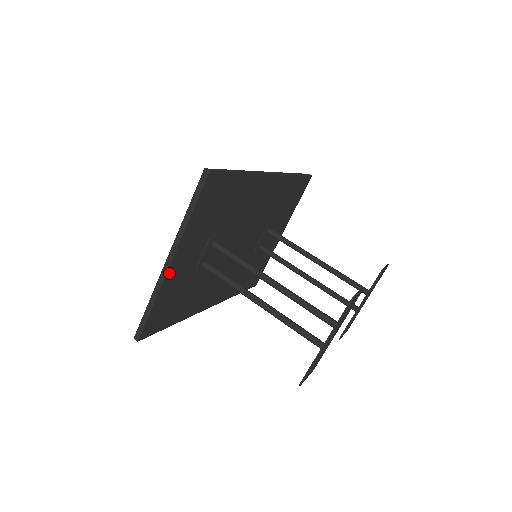
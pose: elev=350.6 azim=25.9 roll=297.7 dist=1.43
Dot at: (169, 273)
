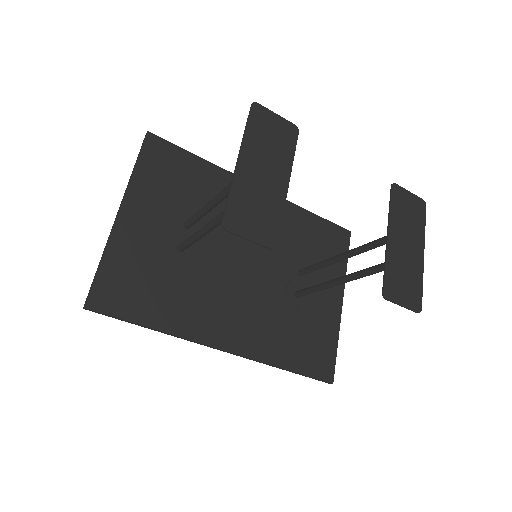
Dot at: (120, 225)
